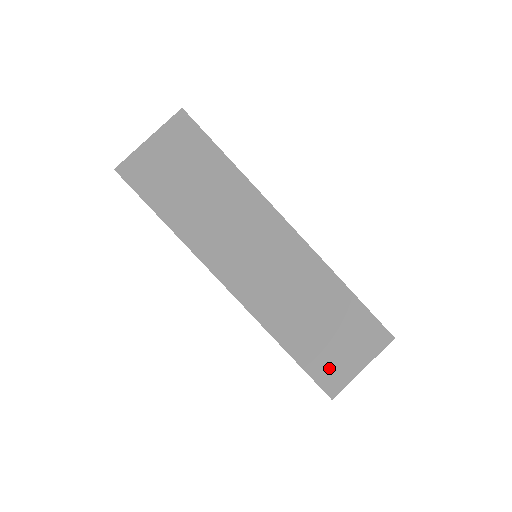
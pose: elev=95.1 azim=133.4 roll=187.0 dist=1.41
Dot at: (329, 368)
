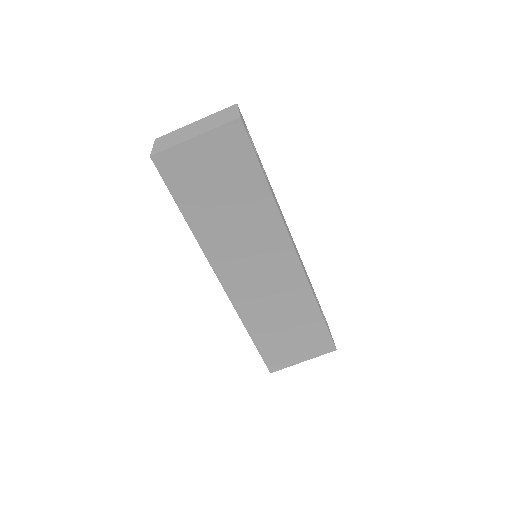
Dot at: (278, 355)
